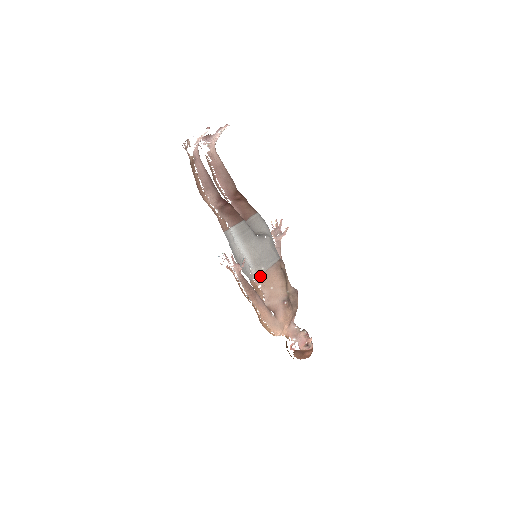
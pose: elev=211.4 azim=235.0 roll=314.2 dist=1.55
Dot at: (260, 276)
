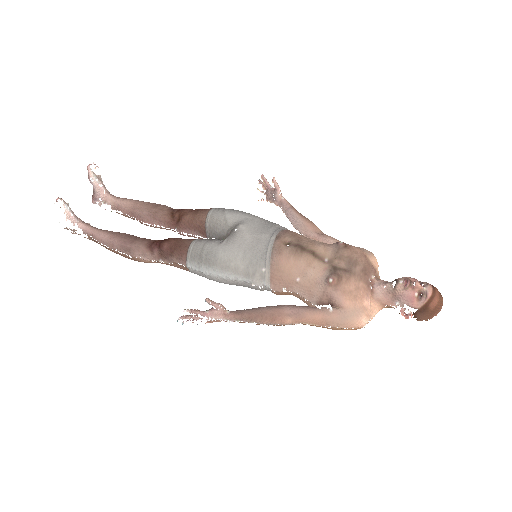
Dot at: (271, 281)
